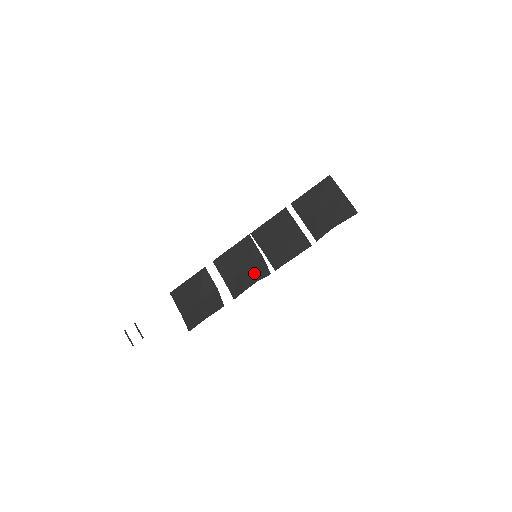
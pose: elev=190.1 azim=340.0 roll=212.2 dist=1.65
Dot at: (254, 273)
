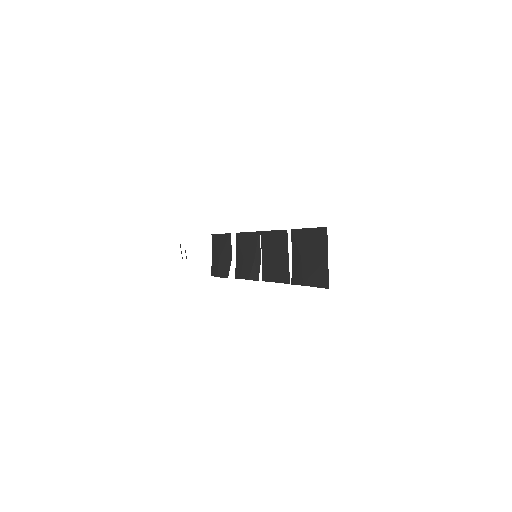
Dot at: (249, 270)
